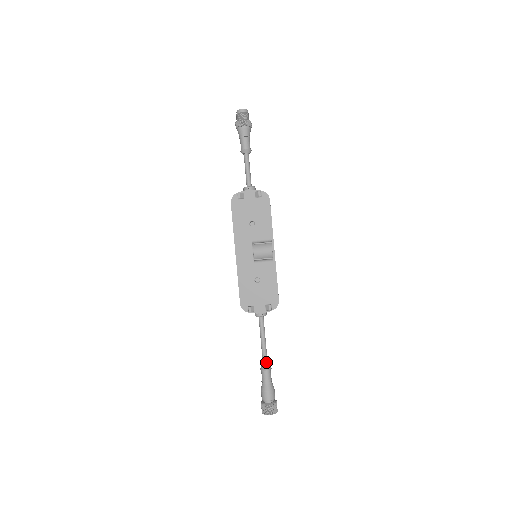
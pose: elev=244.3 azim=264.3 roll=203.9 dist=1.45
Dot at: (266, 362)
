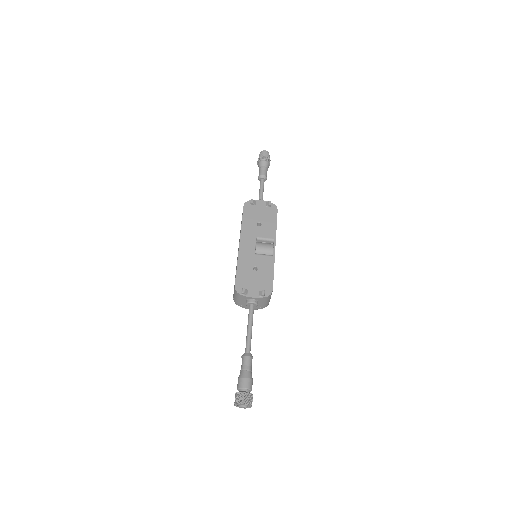
Dot at: (249, 349)
